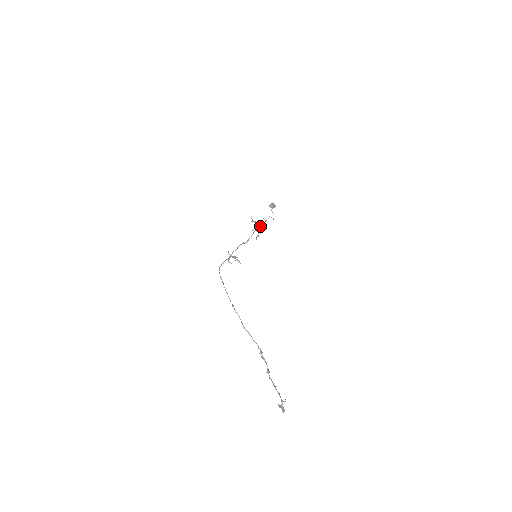
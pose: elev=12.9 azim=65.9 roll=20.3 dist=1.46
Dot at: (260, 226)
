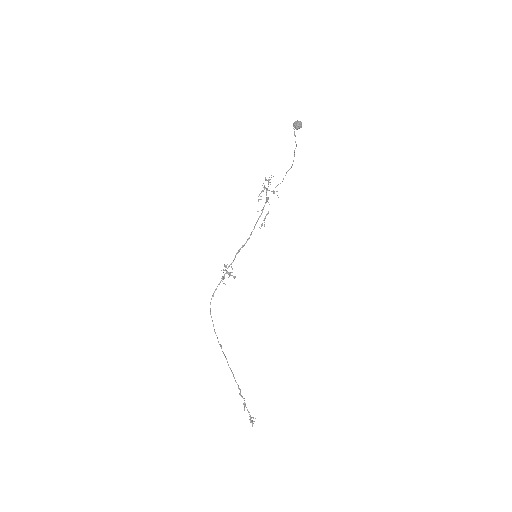
Dot at: occluded
